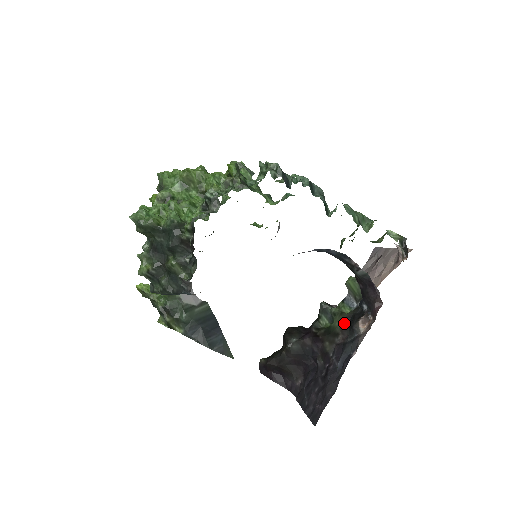
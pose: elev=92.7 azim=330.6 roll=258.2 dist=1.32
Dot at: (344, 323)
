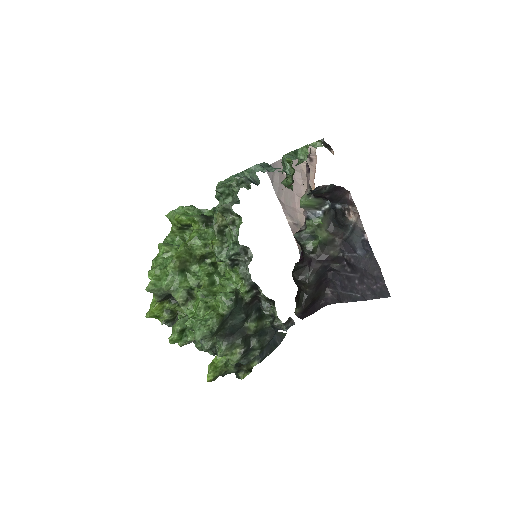
Dot at: (331, 229)
